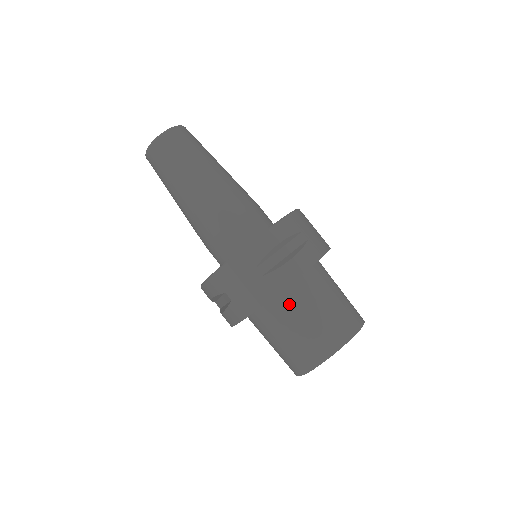
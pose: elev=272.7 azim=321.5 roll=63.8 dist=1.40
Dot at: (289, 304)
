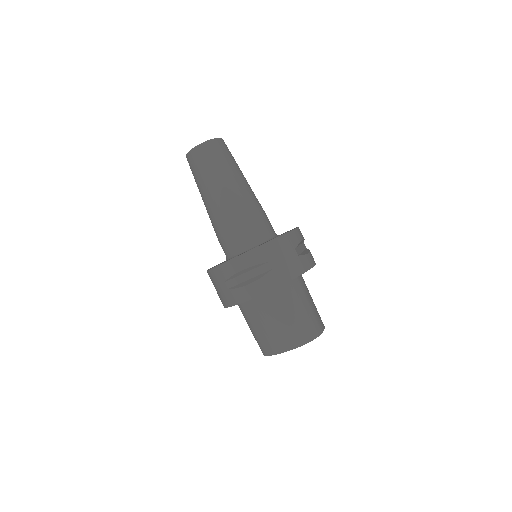
Dot at: (254, 309)
